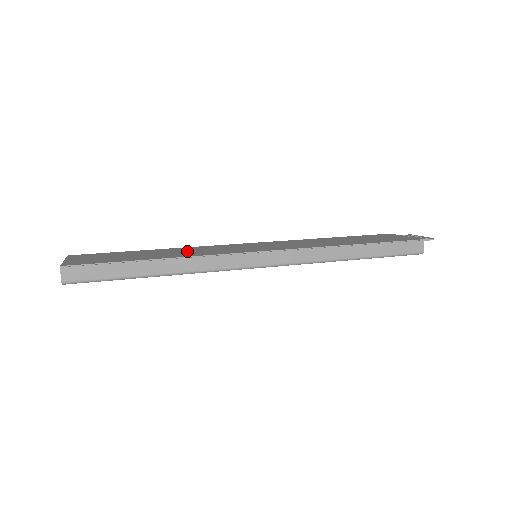
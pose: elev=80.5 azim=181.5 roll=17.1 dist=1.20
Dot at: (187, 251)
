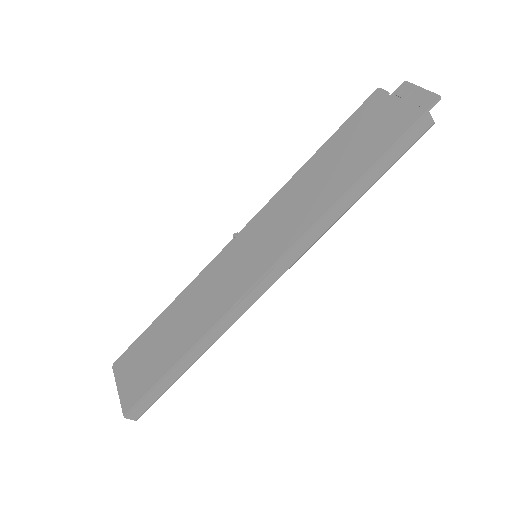
Dot at: (196, 308)
